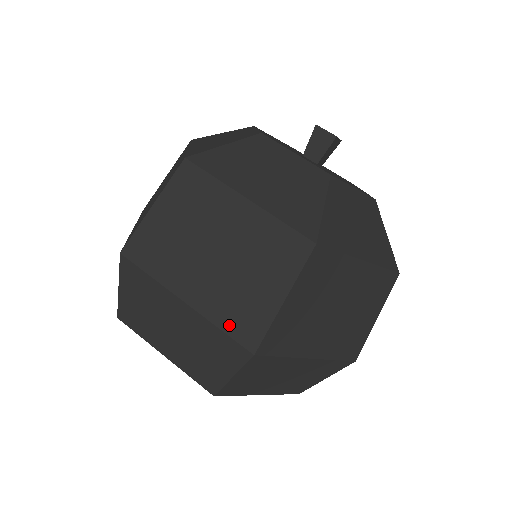
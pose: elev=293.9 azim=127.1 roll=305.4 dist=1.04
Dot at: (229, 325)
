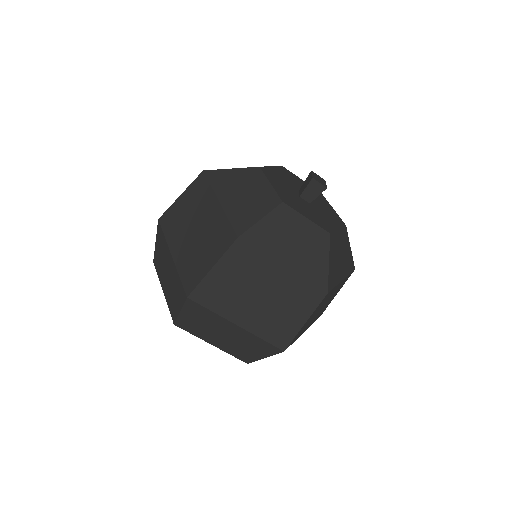
Dot at: (269, 337)
